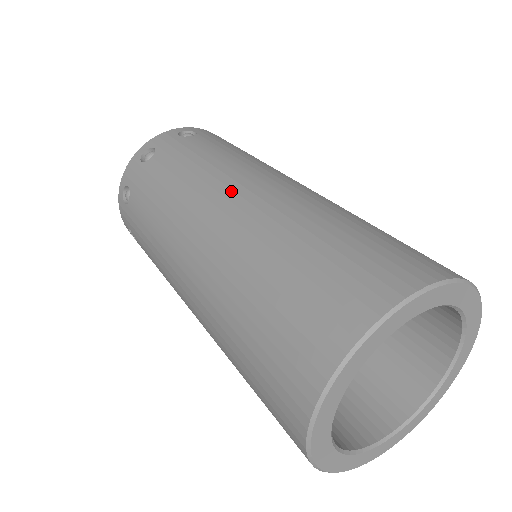
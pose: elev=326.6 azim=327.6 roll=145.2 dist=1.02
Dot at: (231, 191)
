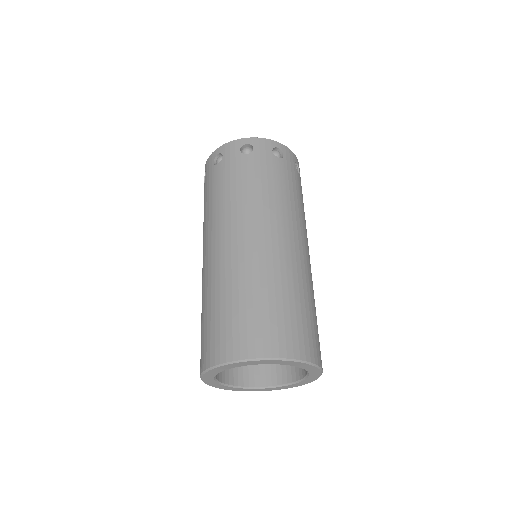
Dot at: (230, 233)
